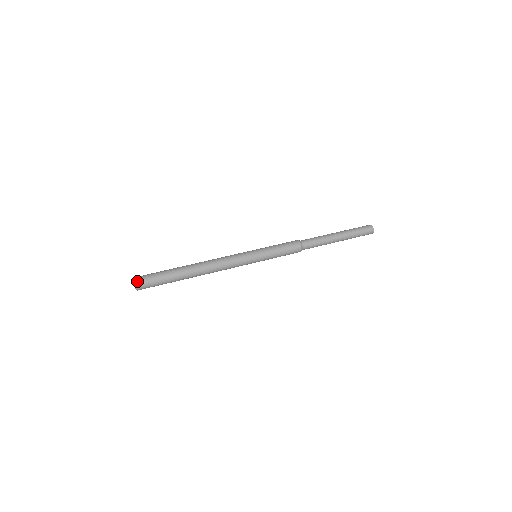
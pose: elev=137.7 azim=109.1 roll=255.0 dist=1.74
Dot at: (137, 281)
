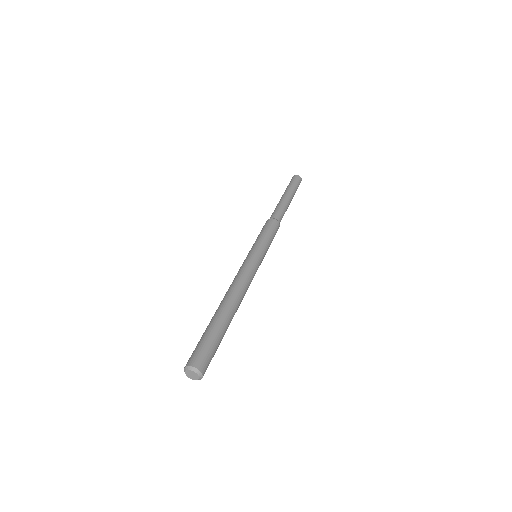
Dot at: (189, 364)
